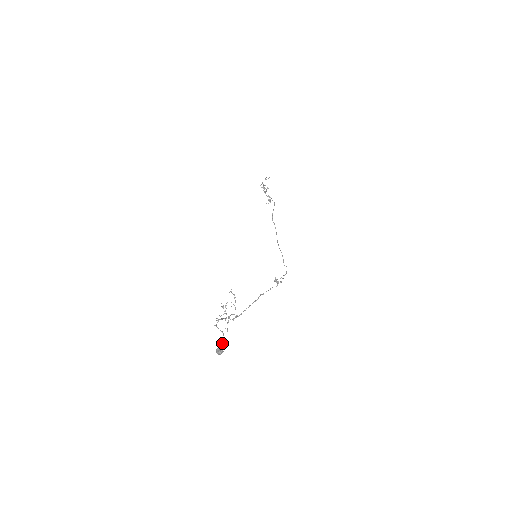
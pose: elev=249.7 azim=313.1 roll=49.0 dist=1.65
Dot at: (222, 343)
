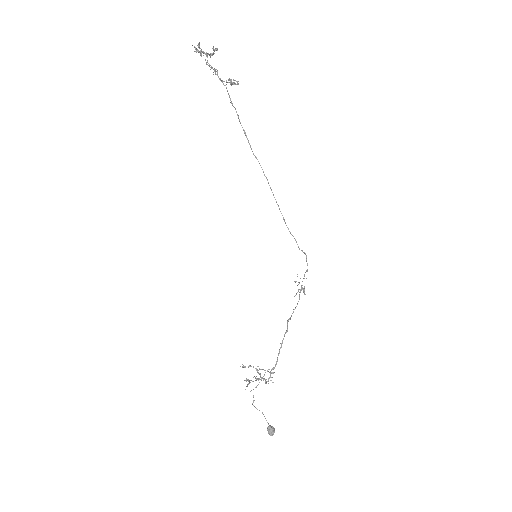
Dot at: occluded
